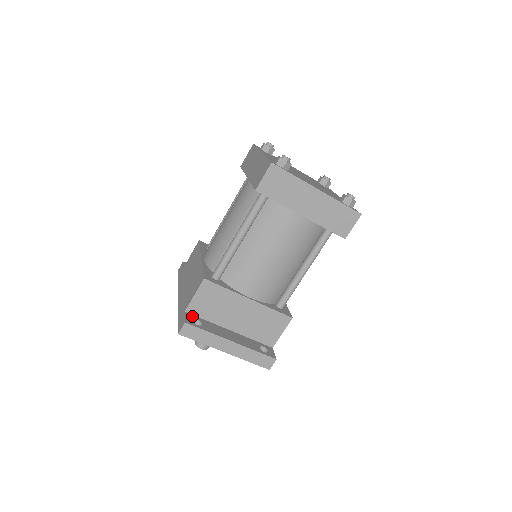
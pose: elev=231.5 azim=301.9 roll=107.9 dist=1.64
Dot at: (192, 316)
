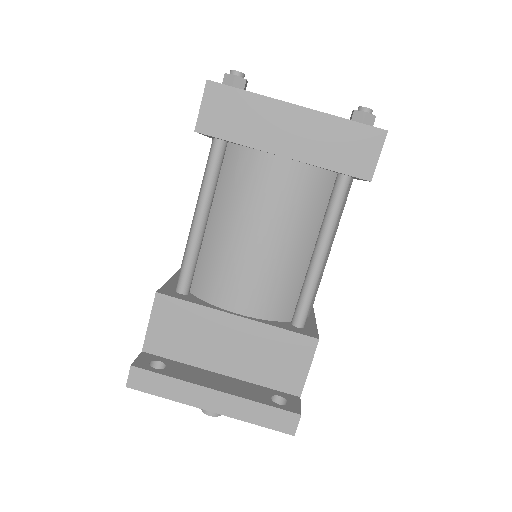
Dot at: (152, 357)
